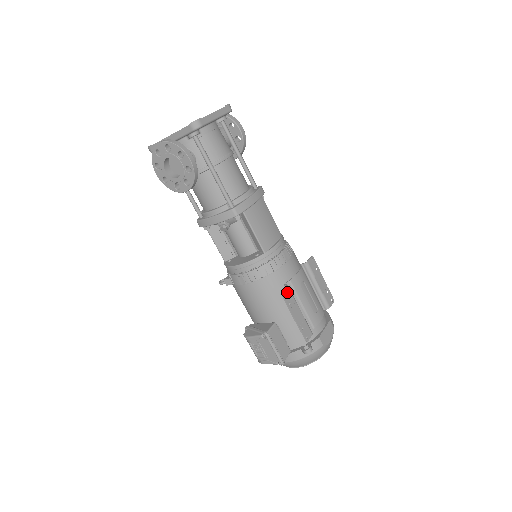
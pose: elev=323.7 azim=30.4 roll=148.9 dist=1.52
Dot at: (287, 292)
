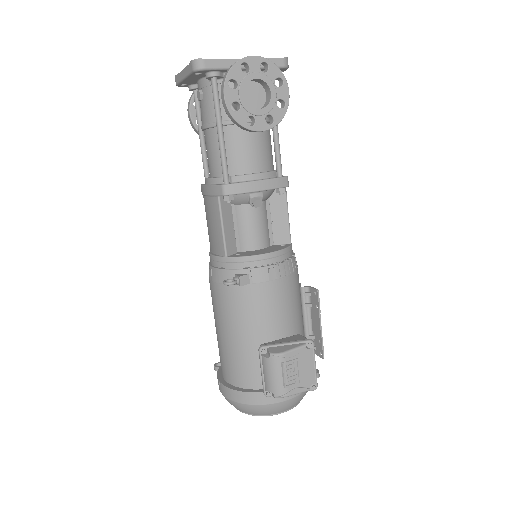
Dot at: (314, 292)
